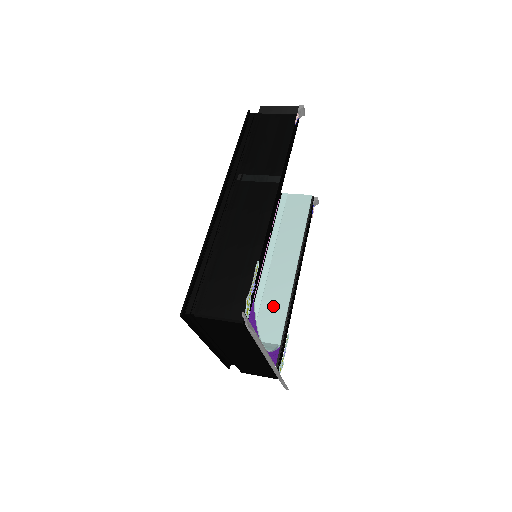
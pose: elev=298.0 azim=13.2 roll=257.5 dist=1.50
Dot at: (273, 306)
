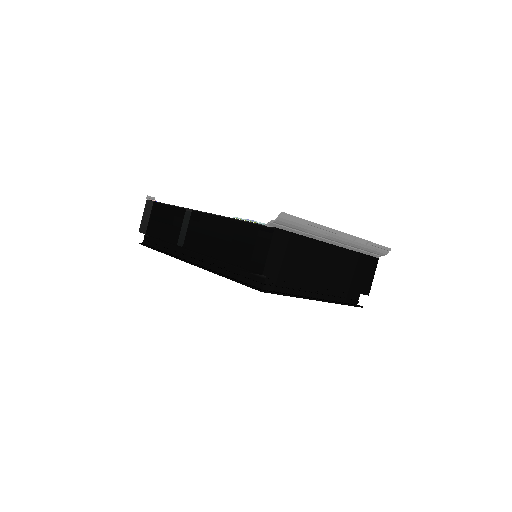
Dot at: occluded
